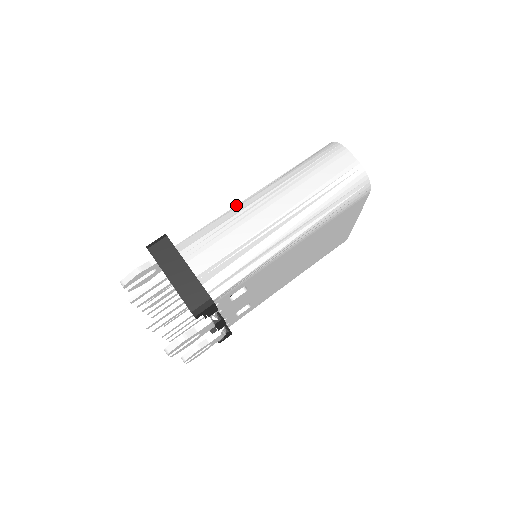
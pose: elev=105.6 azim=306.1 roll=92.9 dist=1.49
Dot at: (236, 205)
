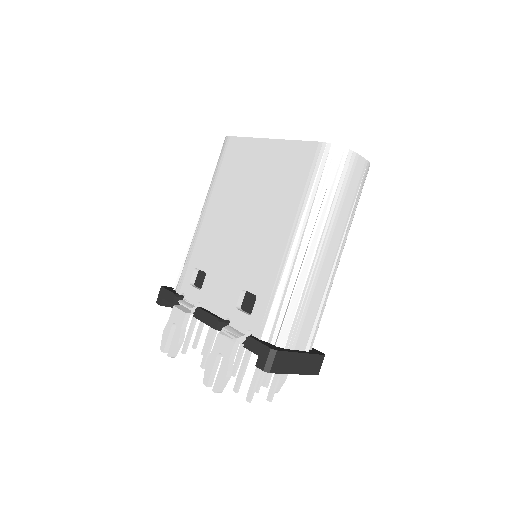
Dot at: (286, 265)
